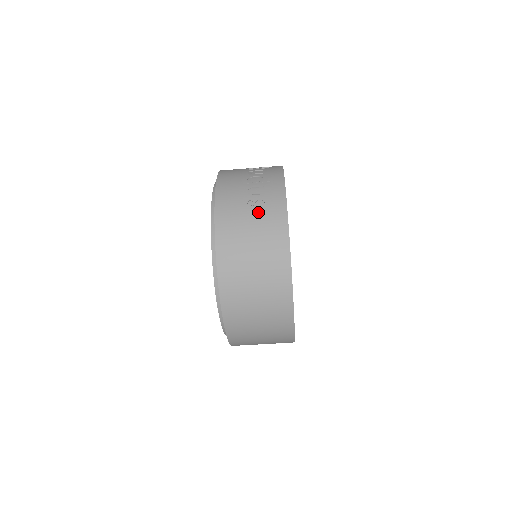
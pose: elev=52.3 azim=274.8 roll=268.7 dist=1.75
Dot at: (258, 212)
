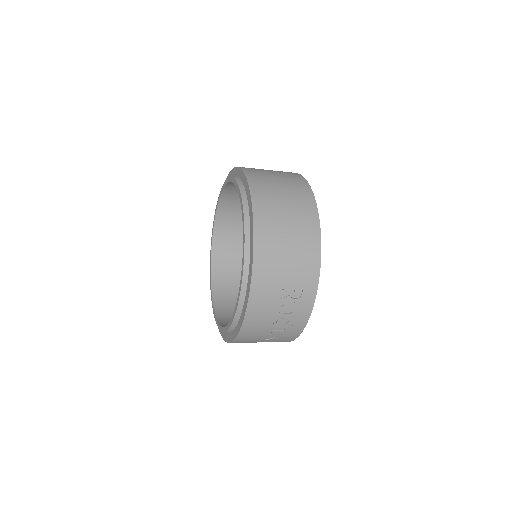
Dot at: occluded
